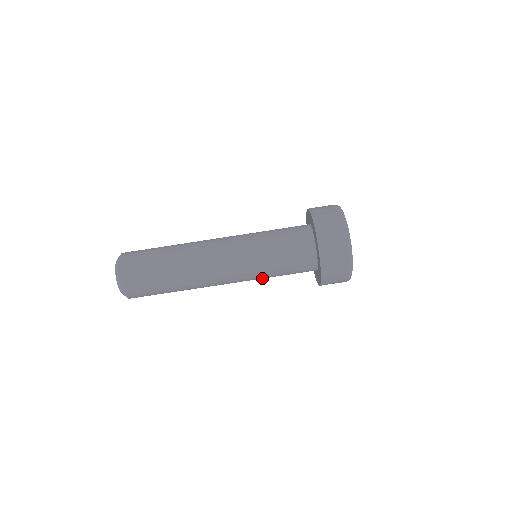
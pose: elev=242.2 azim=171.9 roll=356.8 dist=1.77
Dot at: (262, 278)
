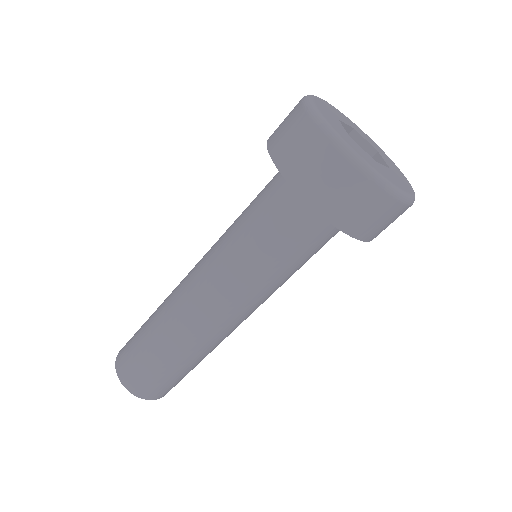
Dot at: (277, 283)
